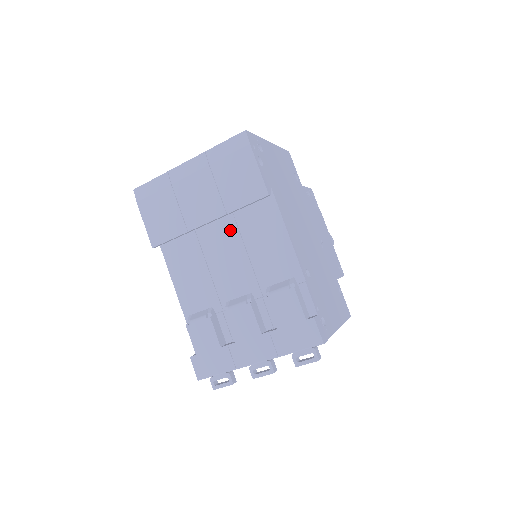
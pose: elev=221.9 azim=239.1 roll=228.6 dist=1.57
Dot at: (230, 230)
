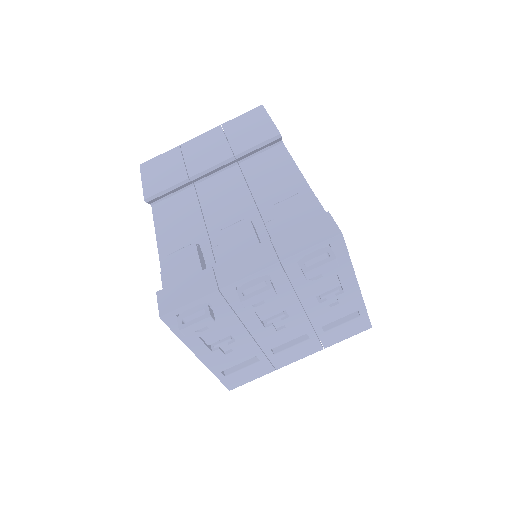
Dot at: (234, 180)
